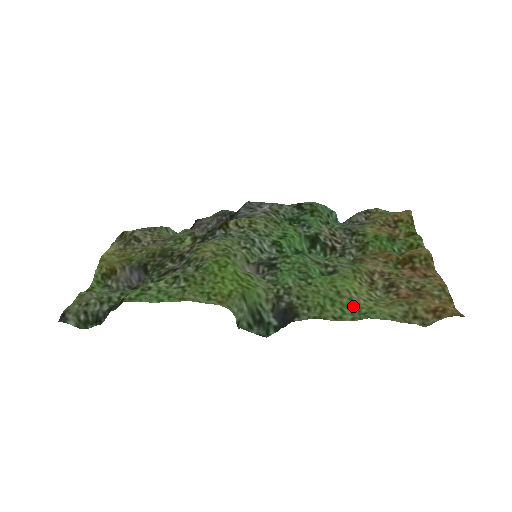
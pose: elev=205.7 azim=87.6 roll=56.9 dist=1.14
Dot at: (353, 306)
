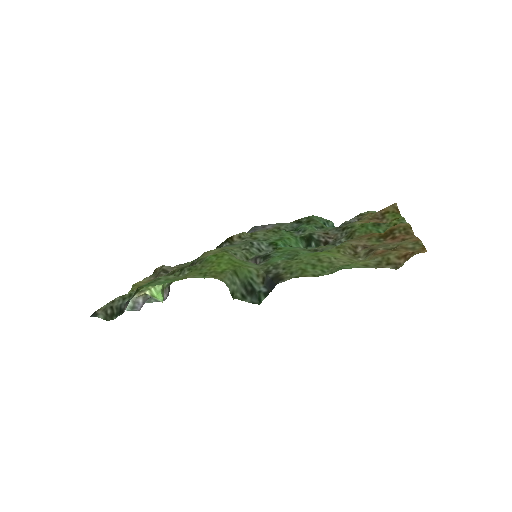
Dot at: (332, 267)
